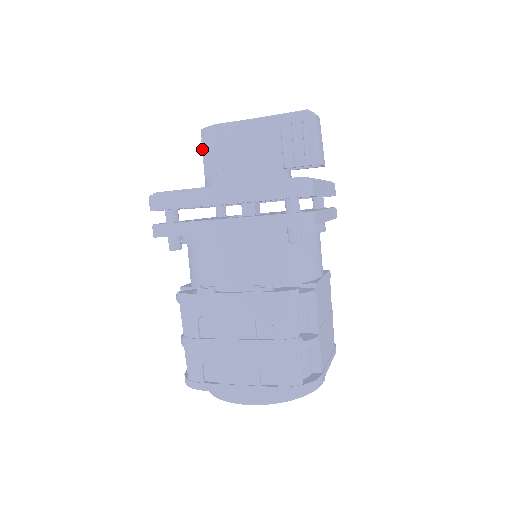
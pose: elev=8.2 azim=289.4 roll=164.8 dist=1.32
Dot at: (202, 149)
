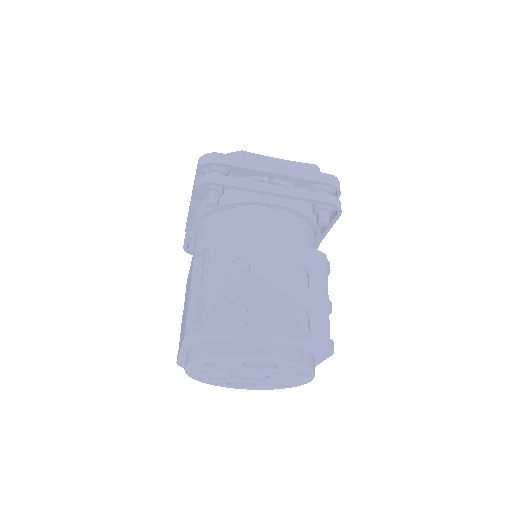
Dot at: occluded
